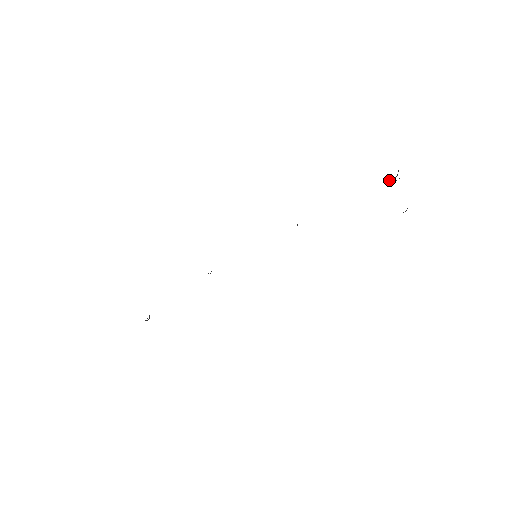
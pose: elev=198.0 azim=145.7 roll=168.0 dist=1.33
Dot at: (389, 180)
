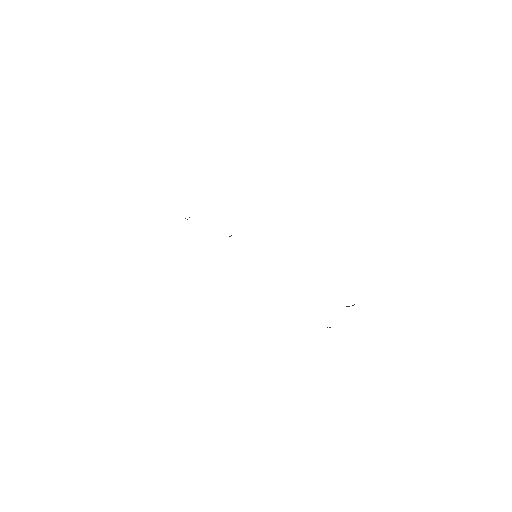
Dot at: occluded
